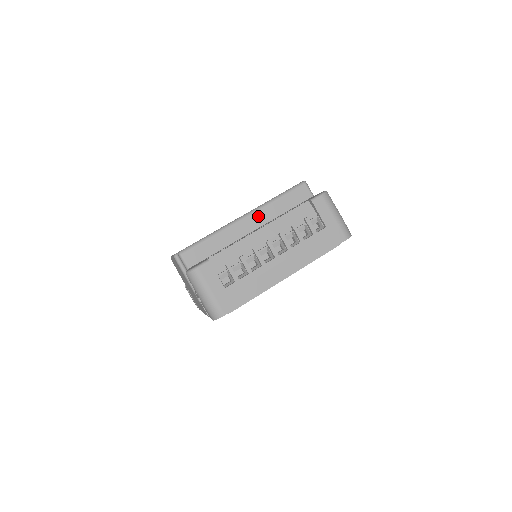
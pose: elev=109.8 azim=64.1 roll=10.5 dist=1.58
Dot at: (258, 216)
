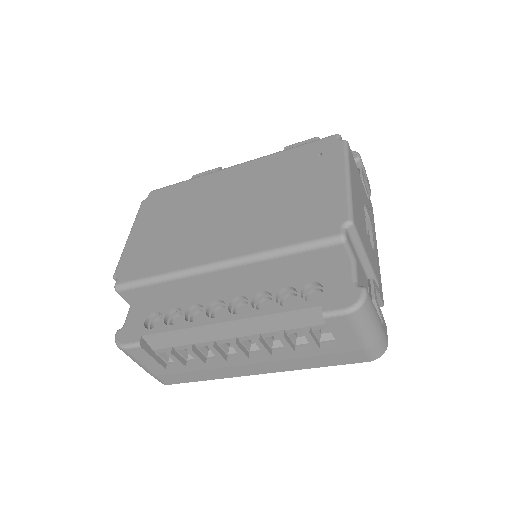
Dot at: (241, 271)
